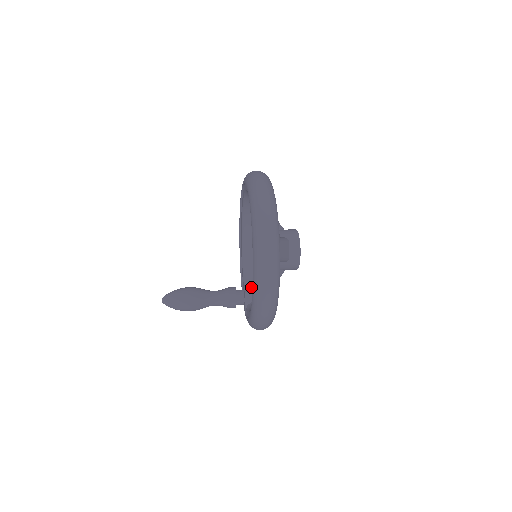
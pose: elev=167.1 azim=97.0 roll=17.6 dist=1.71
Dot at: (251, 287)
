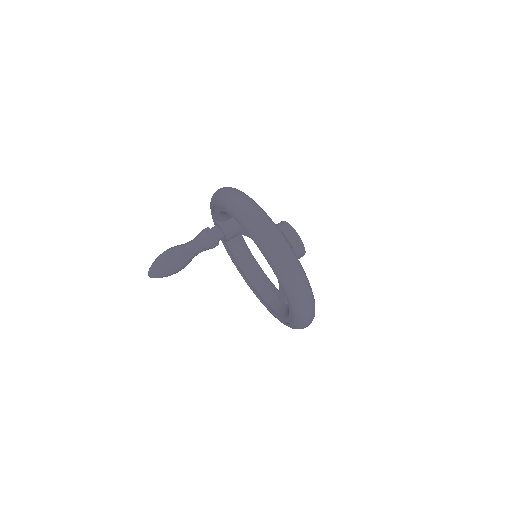
Dot at: (233, 236)
